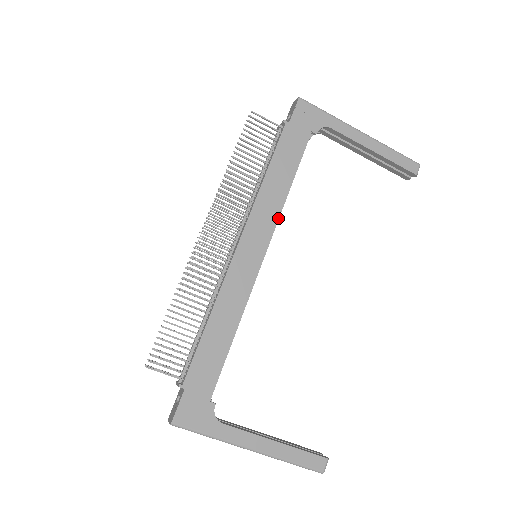
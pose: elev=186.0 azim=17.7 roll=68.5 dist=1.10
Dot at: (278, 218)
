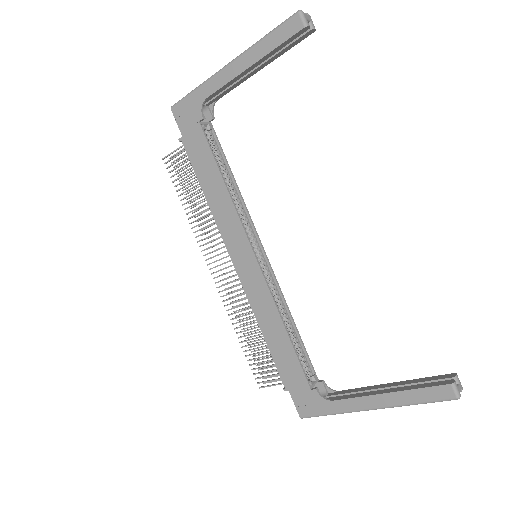
Dot at: (238, 217)
